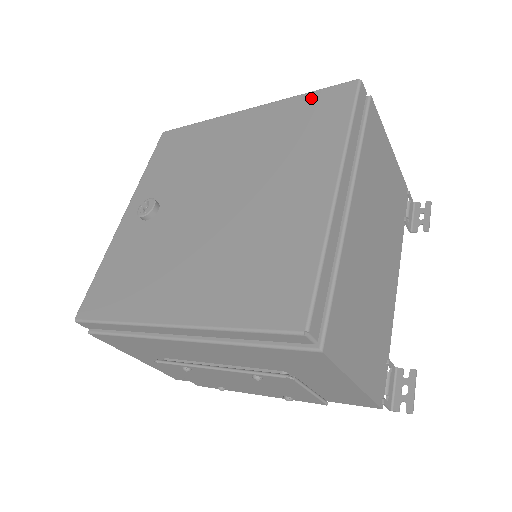
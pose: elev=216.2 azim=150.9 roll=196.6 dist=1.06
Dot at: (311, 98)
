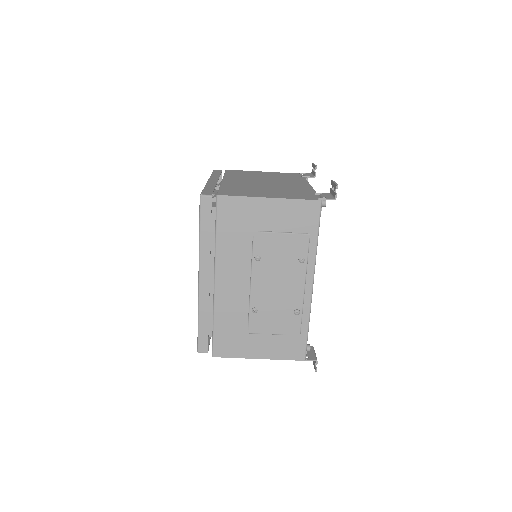
Dot at: occluded
